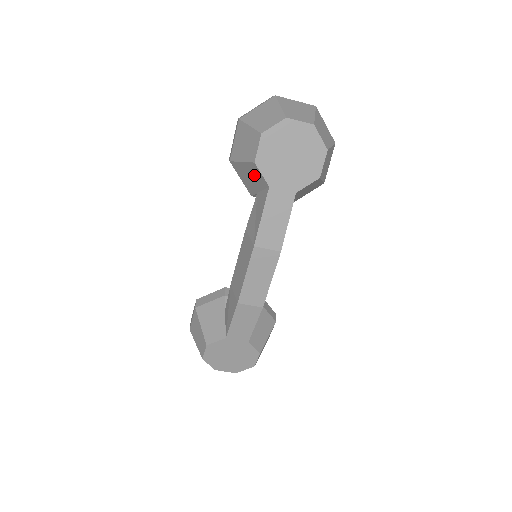
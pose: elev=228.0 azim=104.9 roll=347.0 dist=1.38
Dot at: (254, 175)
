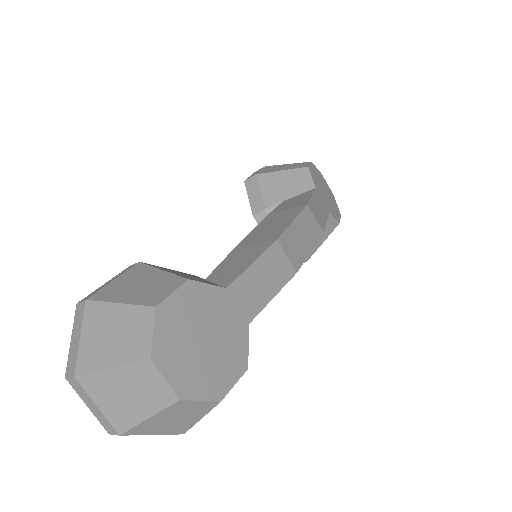
Dot at: (295, 180)
